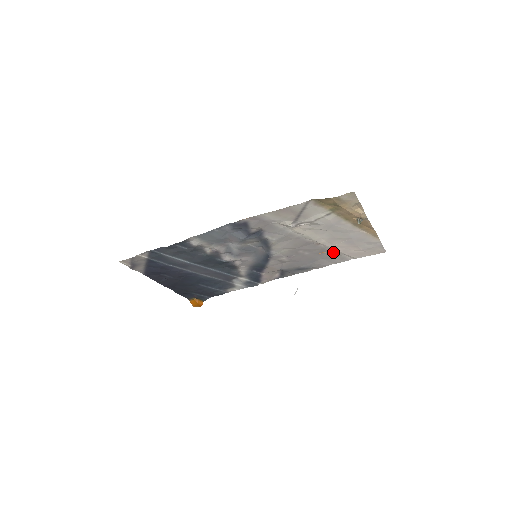
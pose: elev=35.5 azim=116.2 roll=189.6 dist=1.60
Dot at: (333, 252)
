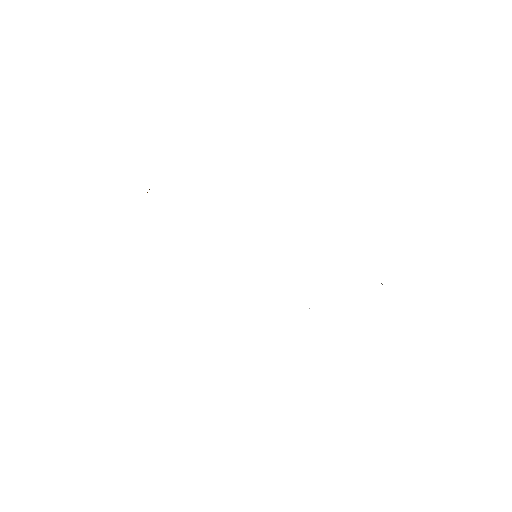
Dot at: occluded
